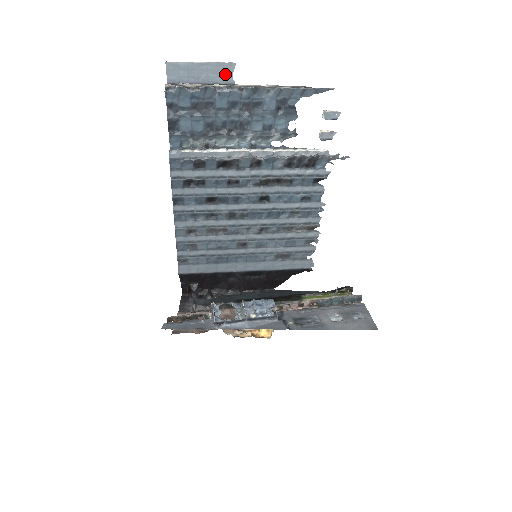
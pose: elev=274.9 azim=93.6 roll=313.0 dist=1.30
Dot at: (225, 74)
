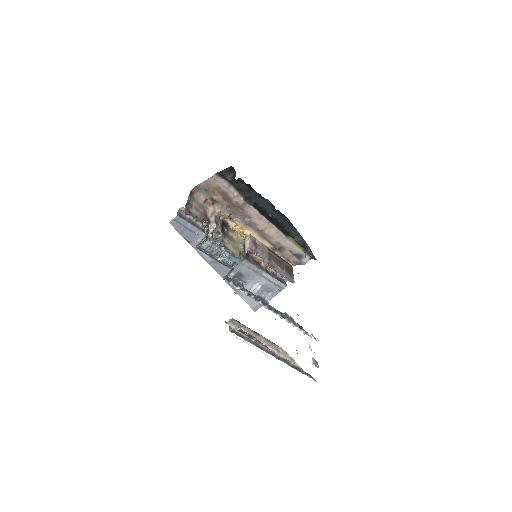
Dot at: occluded
